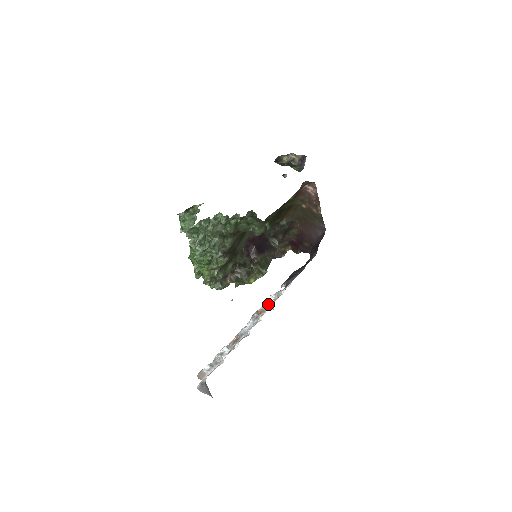
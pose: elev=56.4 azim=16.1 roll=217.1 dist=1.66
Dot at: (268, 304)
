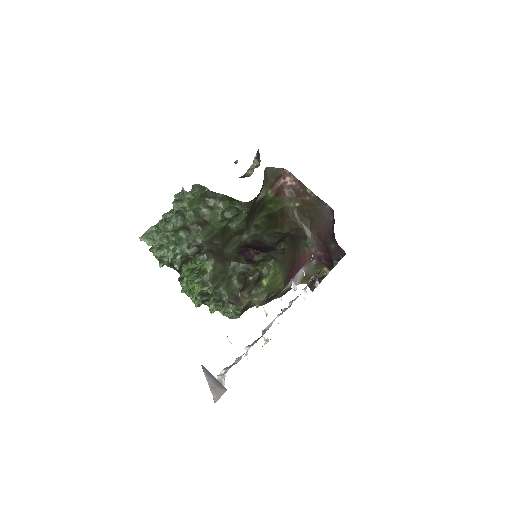
Dot at: (296, 297)
